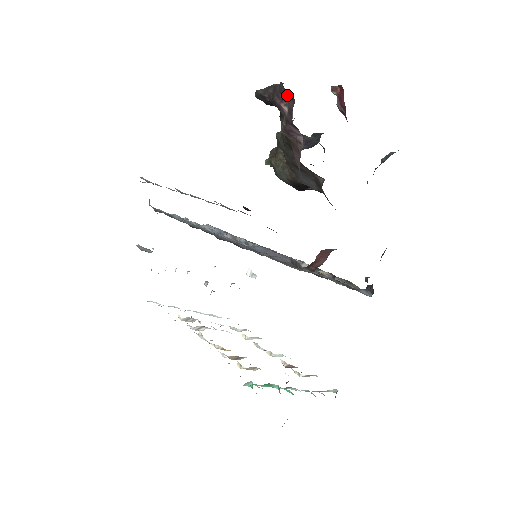
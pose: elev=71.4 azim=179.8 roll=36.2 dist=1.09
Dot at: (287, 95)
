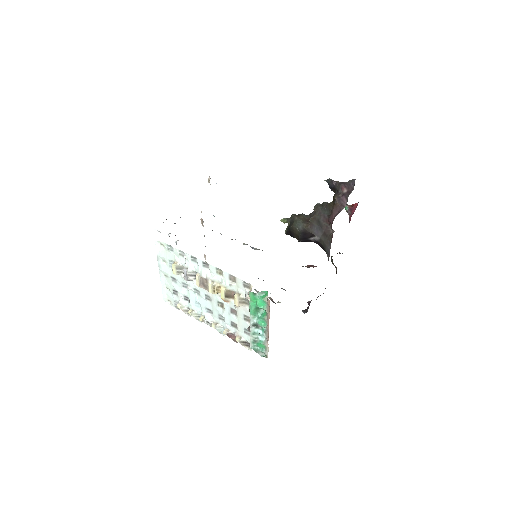
Dot at: (351, 186)
